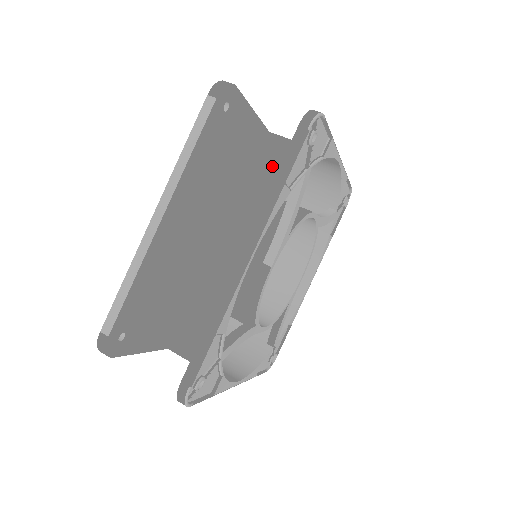
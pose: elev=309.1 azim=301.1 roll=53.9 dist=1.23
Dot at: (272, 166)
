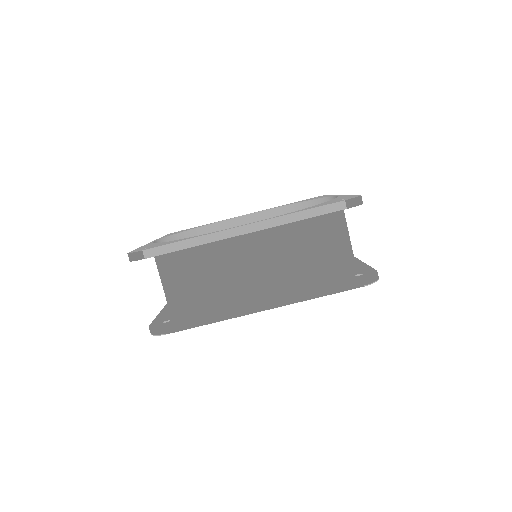
Dot at: (326, 265)
